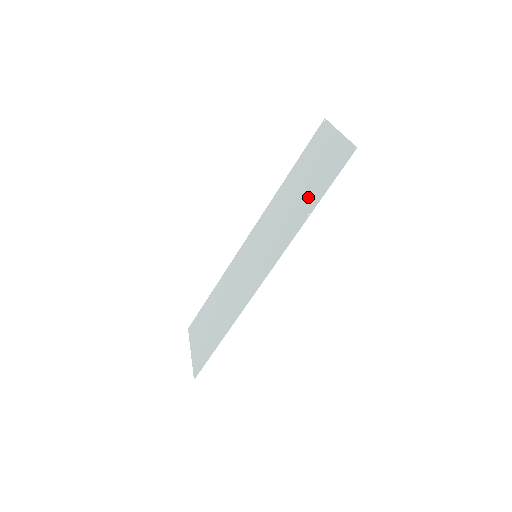
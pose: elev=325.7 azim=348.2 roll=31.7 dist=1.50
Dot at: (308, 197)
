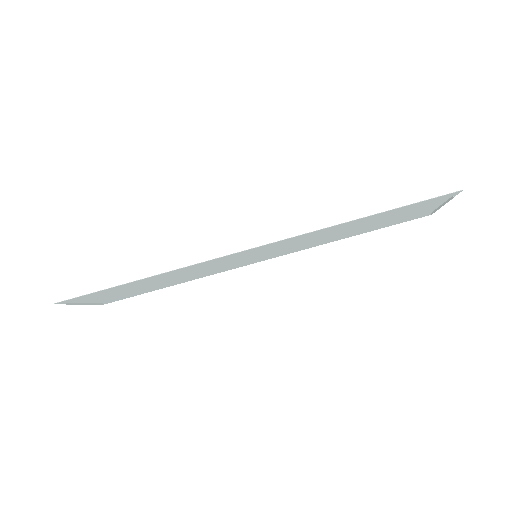
Dot at: (367, 220)
